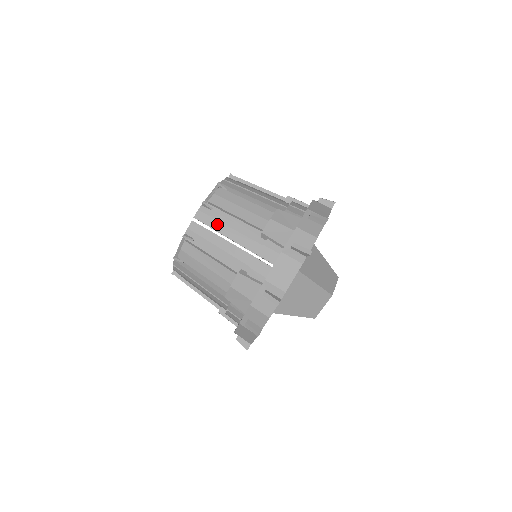
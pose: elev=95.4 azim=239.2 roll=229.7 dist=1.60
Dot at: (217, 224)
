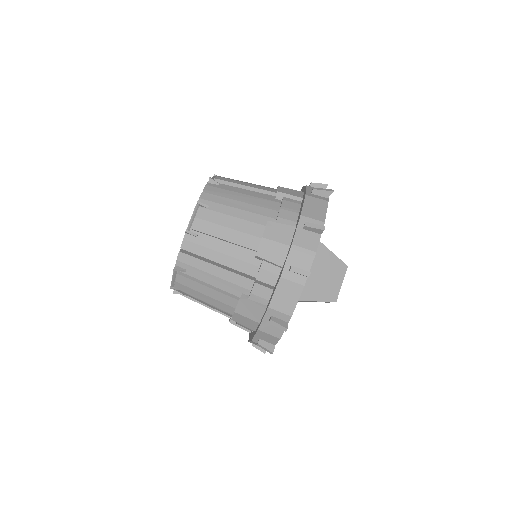
Dot at: (229, 192)
